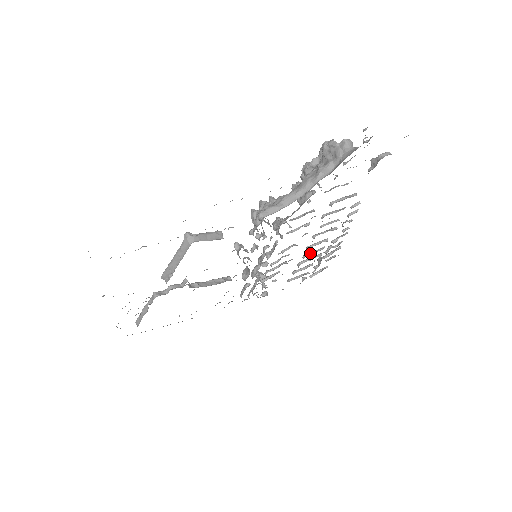
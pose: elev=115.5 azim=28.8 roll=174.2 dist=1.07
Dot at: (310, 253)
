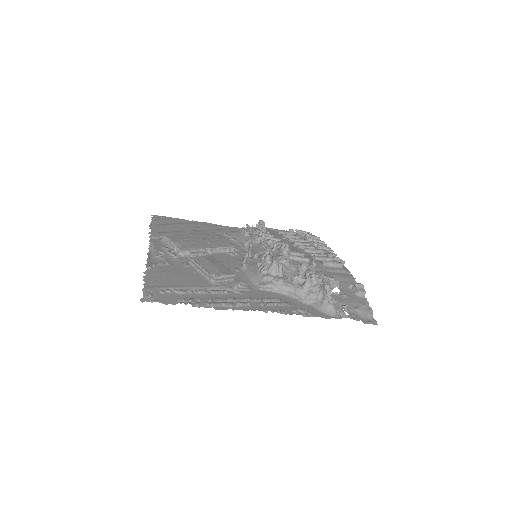
Dot at: (299, 244)
